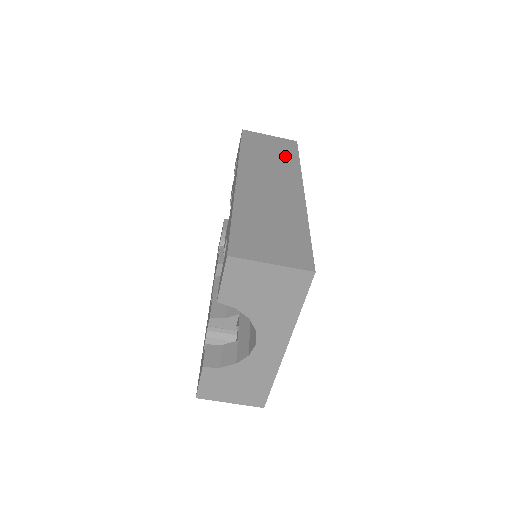
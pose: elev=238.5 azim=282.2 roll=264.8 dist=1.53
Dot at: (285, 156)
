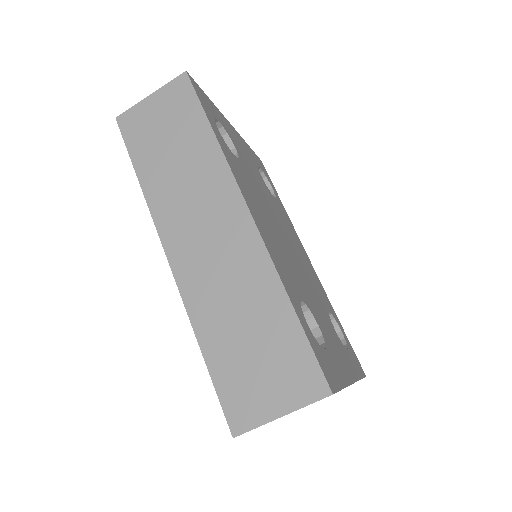
Dot at: (191, 136)
